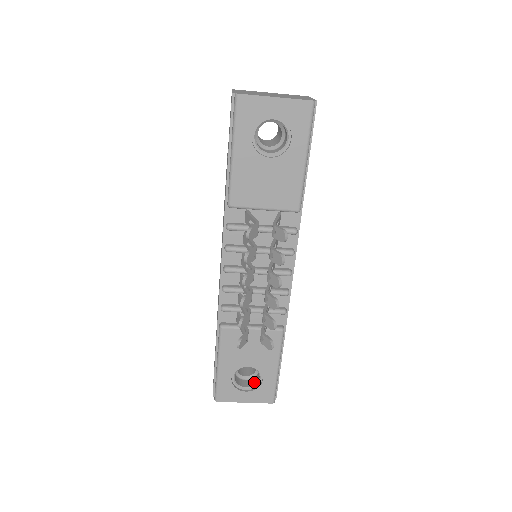
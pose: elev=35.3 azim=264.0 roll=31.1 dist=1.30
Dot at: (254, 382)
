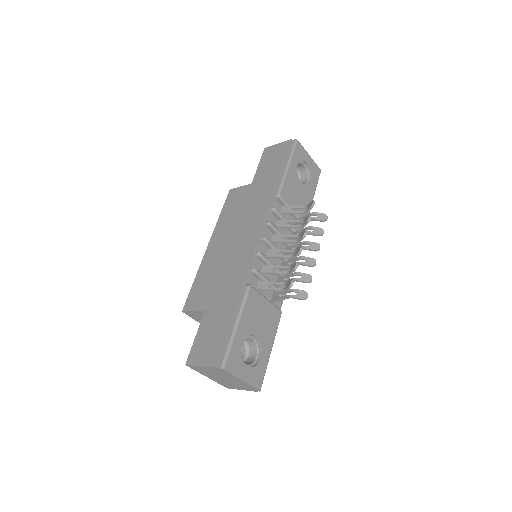
Dot at: (249, 362)
